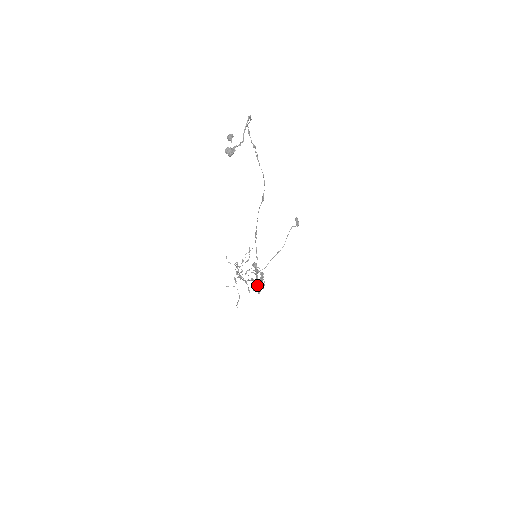
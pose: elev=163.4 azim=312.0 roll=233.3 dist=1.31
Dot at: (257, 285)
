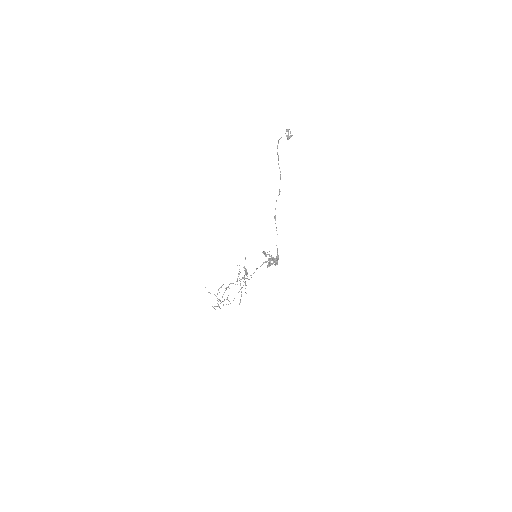
Dot at: occluded
